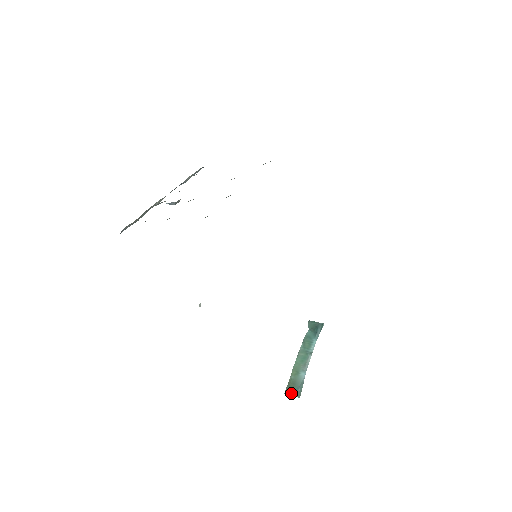
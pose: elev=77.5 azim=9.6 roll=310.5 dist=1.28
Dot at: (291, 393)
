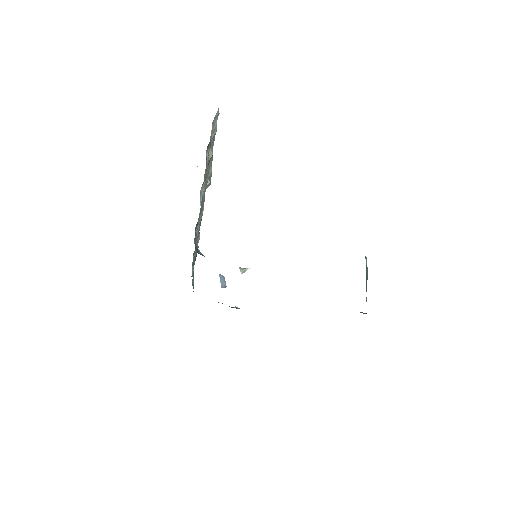
Dot at: occluded
